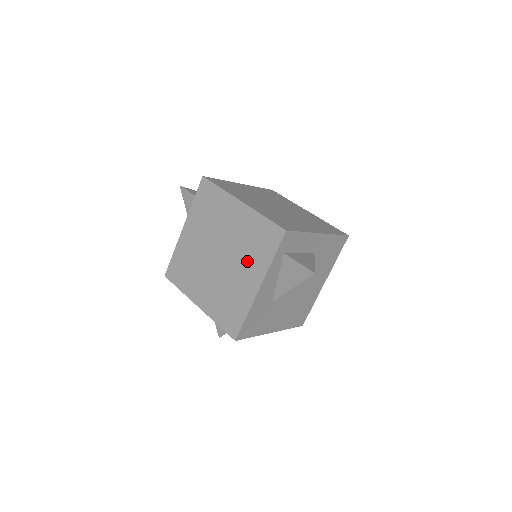
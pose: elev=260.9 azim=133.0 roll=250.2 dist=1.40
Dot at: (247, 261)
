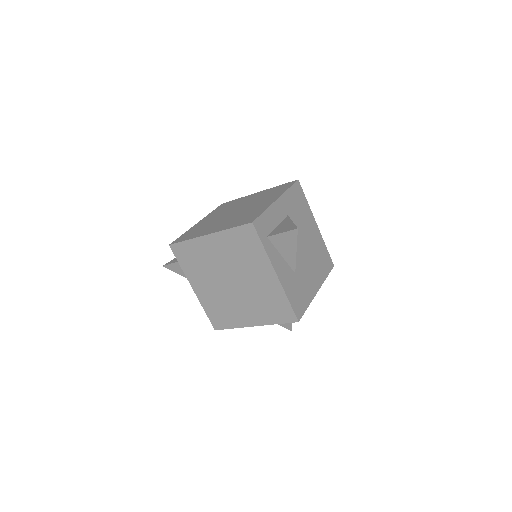
Dot at: (251, 266)
